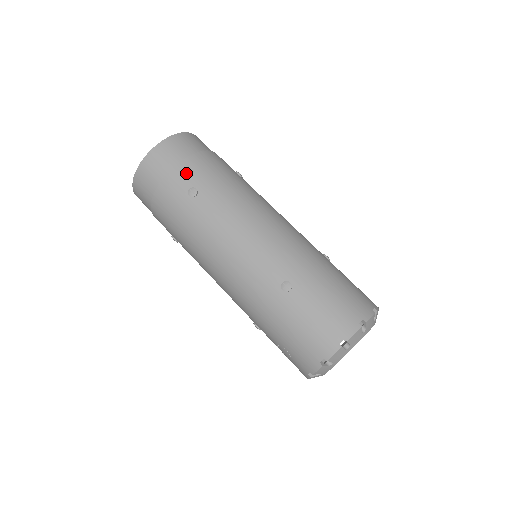
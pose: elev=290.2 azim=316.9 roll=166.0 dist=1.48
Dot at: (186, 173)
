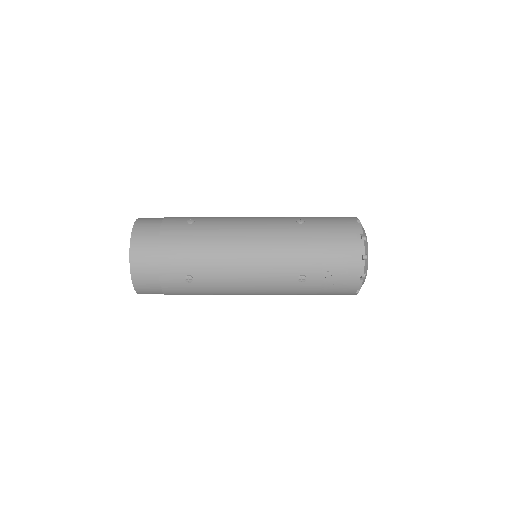
Dot at: (175, 219)
